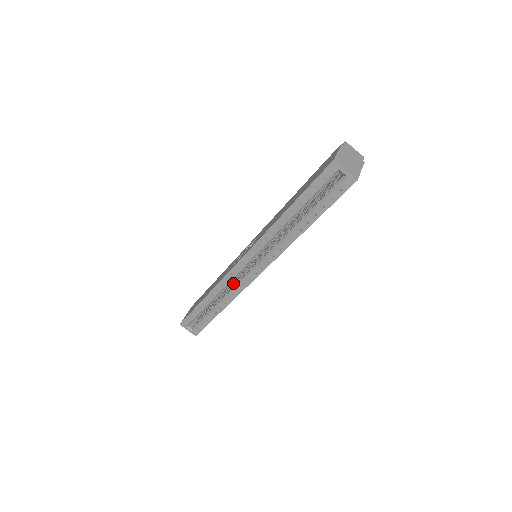
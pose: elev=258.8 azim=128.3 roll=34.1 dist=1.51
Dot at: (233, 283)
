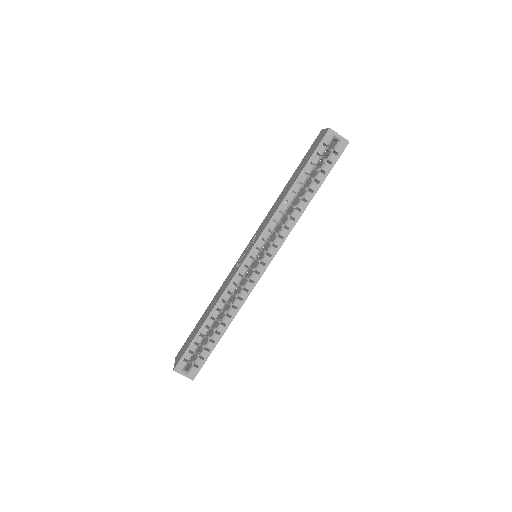
Dot at: (233, 296)
